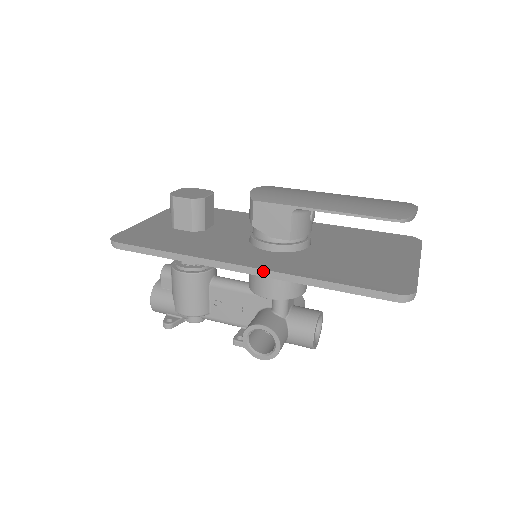
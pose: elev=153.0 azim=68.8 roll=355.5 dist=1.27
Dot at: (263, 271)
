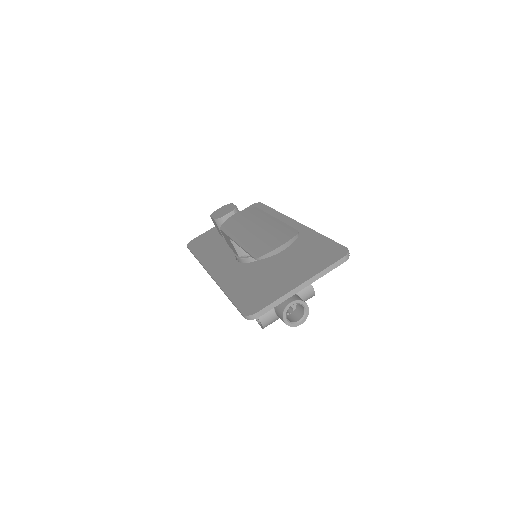
Dot at: (214, 280)
